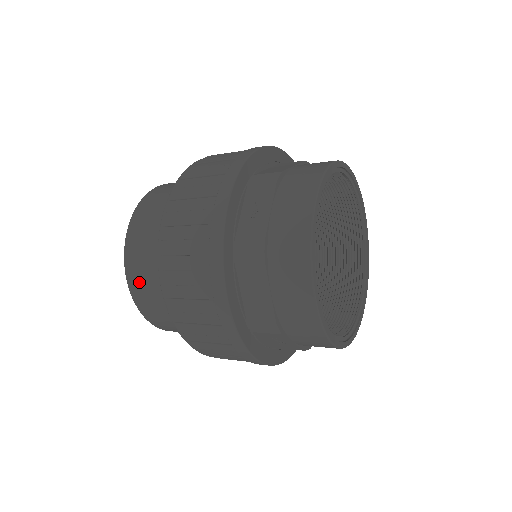
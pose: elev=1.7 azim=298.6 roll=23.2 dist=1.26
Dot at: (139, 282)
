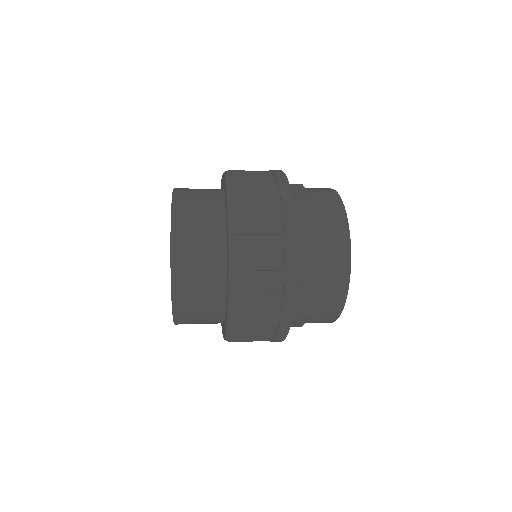
Dot at: (186, 226)
